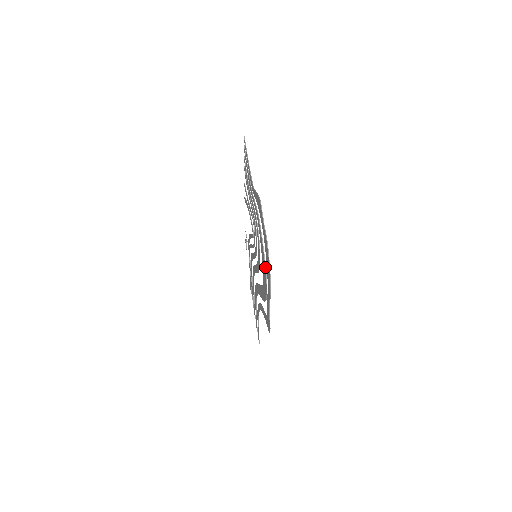
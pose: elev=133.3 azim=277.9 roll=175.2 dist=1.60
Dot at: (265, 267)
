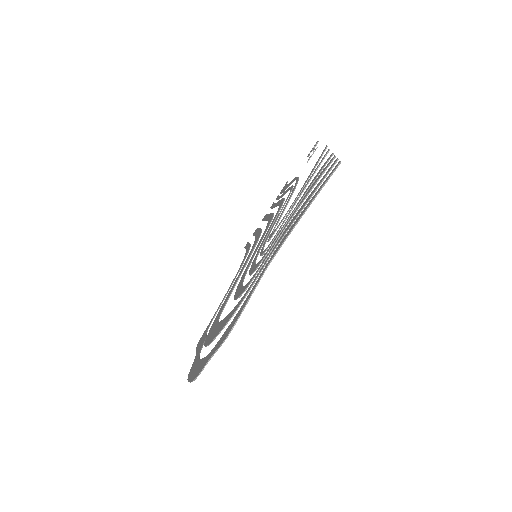
Dot at: (208, 345)
